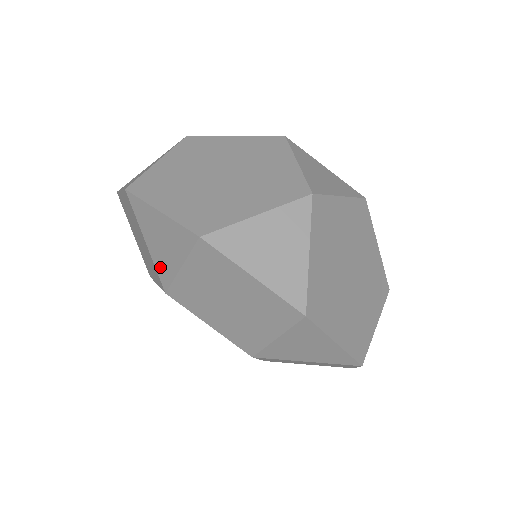
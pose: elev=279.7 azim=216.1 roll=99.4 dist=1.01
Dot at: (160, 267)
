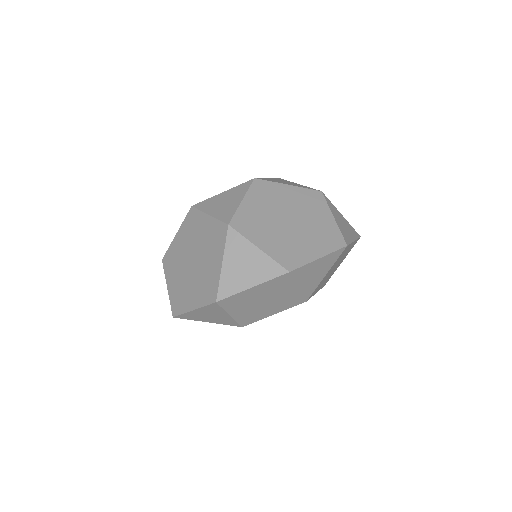
Dot at: (225, 323)
